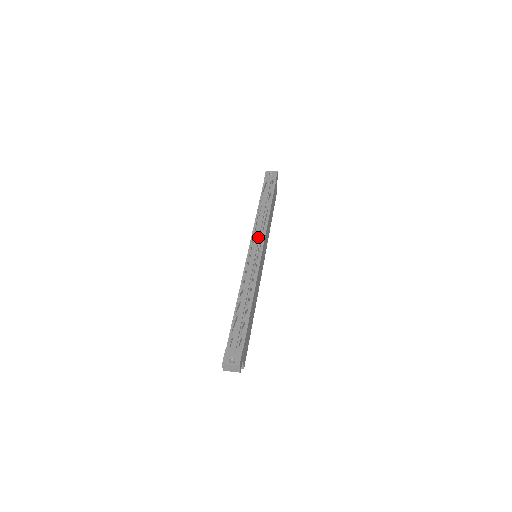
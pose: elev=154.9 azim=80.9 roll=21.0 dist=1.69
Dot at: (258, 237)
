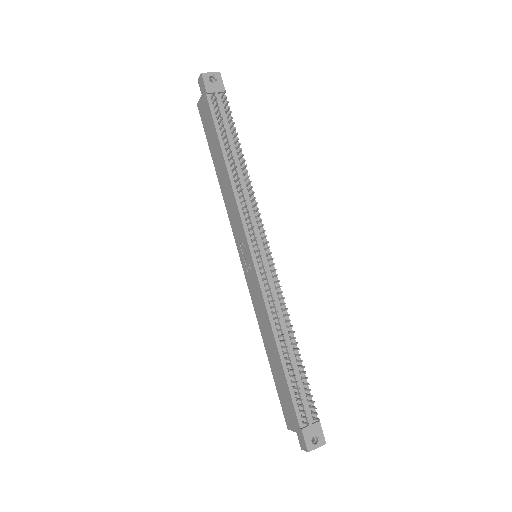
Dot at: (256, 230)
